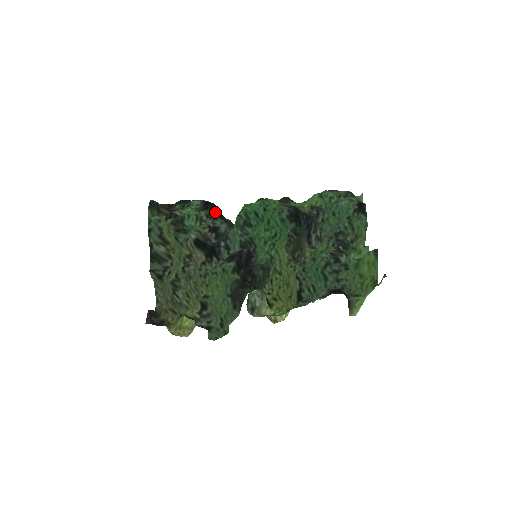
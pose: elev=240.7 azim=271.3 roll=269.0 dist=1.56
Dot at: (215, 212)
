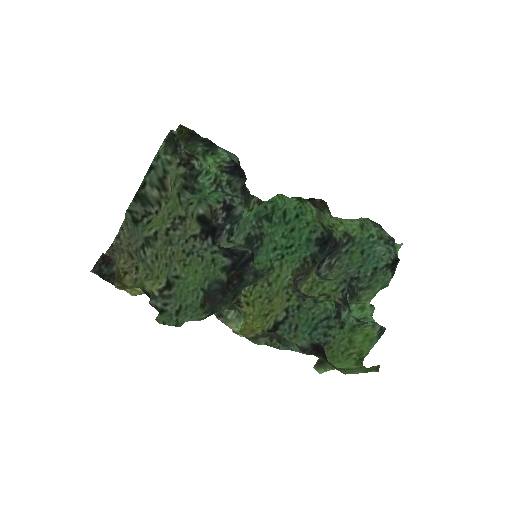
Dot at: (240, 183)
